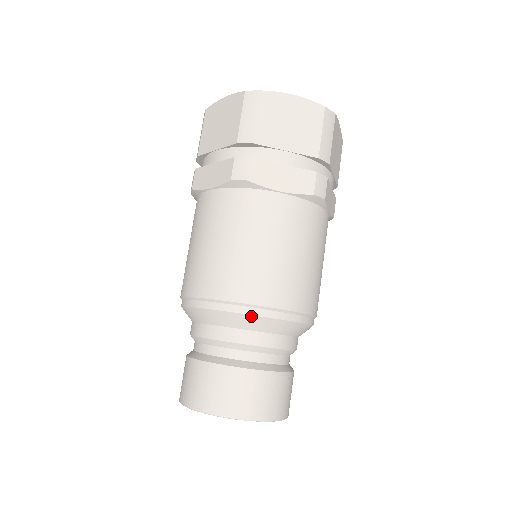
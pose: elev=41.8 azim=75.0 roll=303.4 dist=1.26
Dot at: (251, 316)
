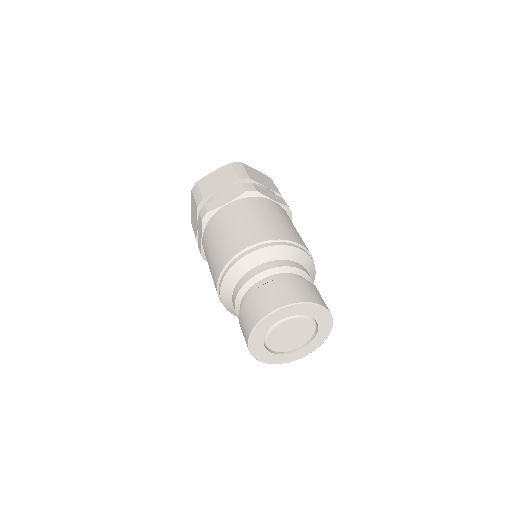
Dot at: (243, 258)
